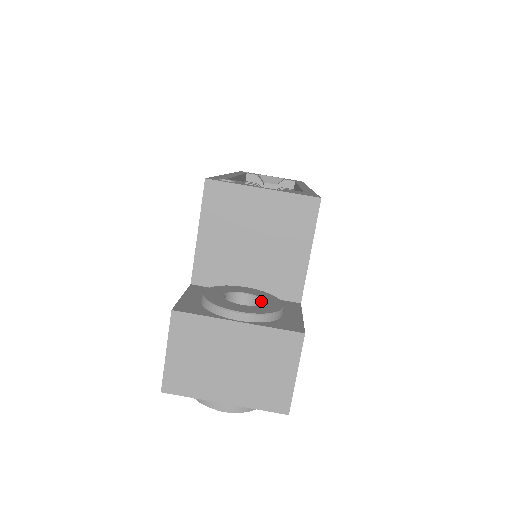
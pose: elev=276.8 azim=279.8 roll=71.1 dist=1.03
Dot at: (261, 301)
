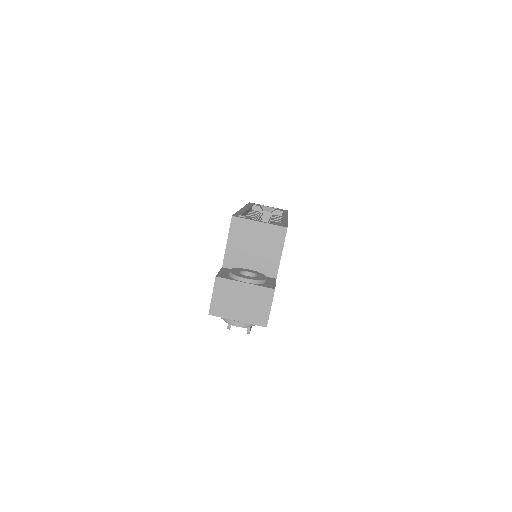
Dot at: (256, 276)
